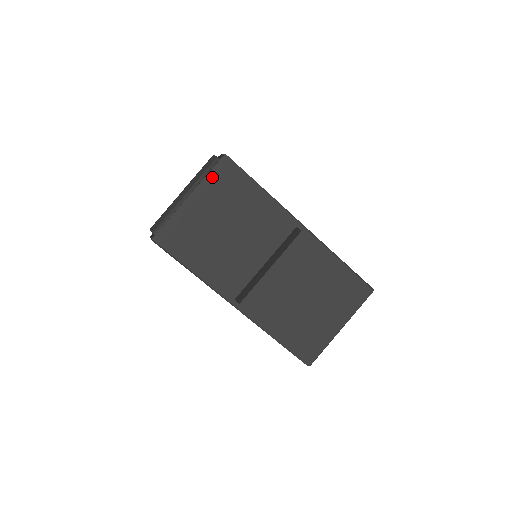
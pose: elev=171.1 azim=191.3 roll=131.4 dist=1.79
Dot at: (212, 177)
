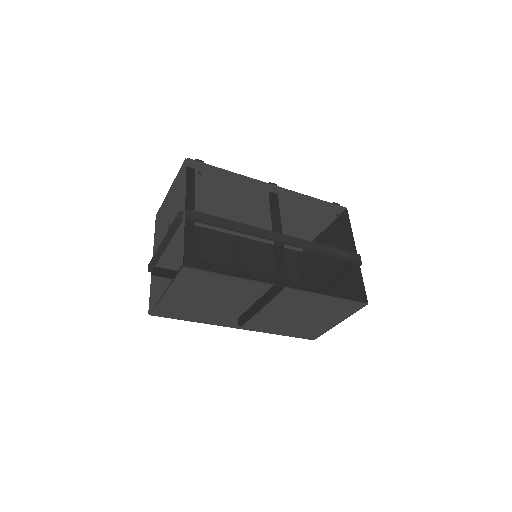
Dot at: (179, 280)
